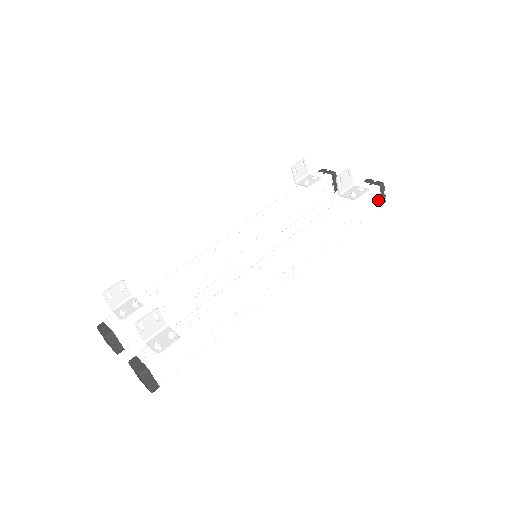
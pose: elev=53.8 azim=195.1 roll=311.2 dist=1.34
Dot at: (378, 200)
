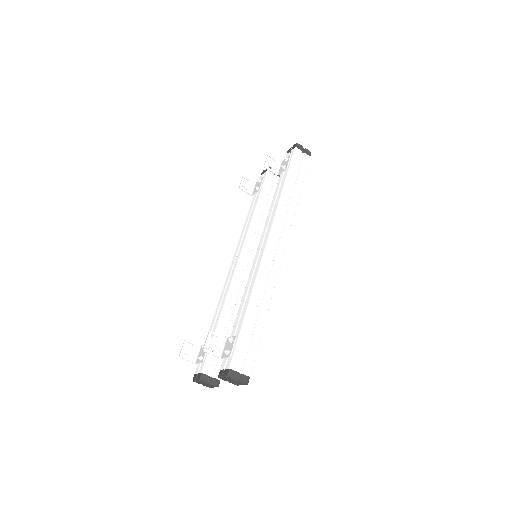
Dot at: (304, 156)
